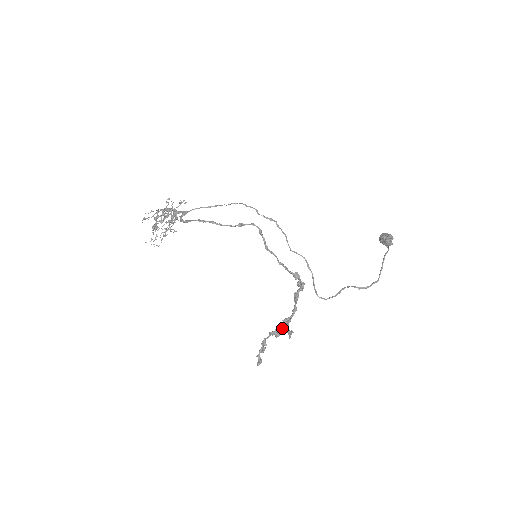
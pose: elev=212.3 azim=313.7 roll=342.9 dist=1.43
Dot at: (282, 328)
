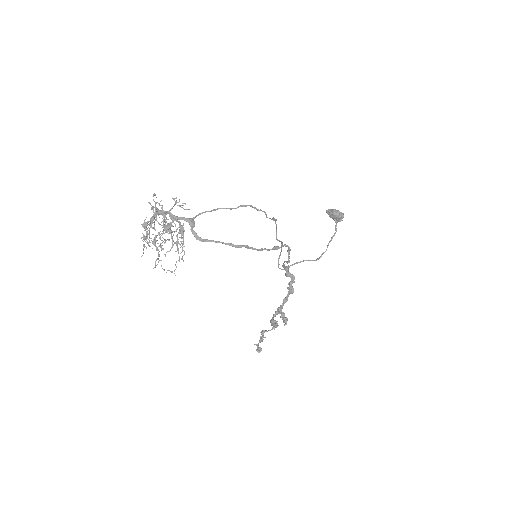
Dot at: (275, 316)
